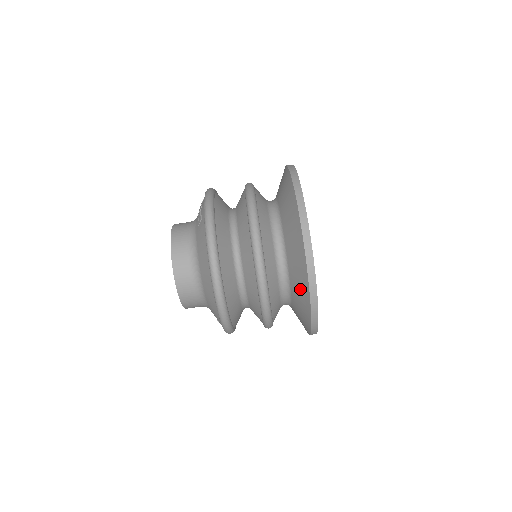
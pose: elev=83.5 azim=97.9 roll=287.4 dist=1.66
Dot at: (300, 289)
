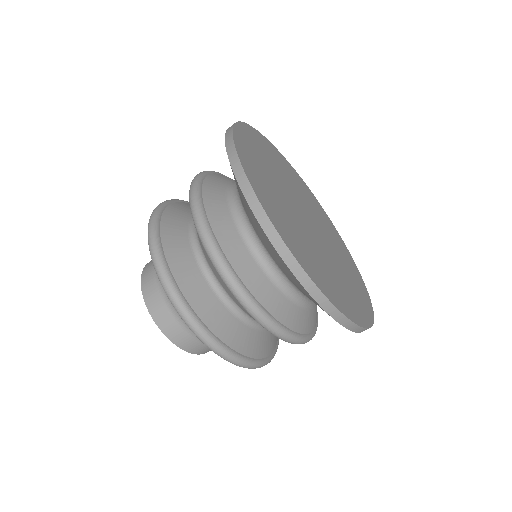
Dot at: occluded
